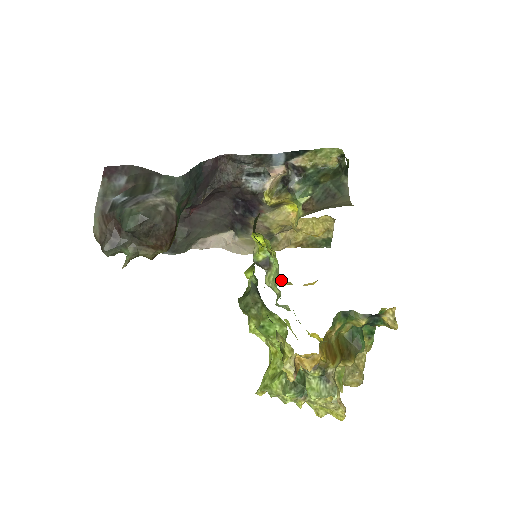
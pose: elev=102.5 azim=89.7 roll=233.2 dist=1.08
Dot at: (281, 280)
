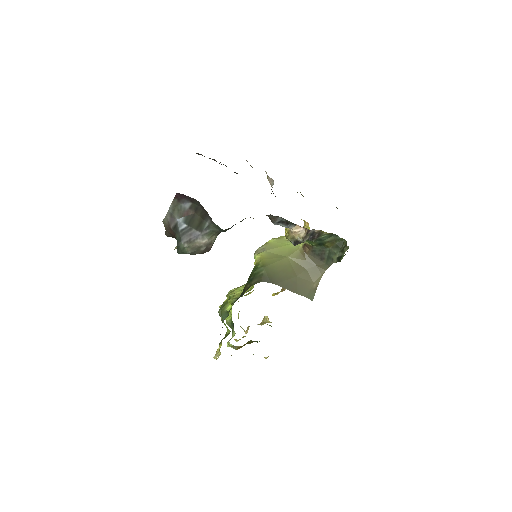
Dot at: occluded
